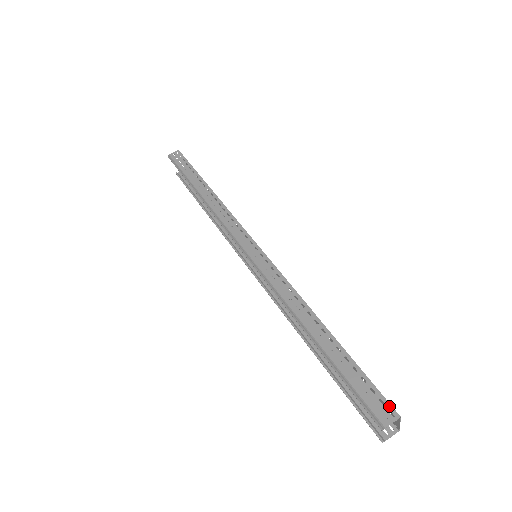
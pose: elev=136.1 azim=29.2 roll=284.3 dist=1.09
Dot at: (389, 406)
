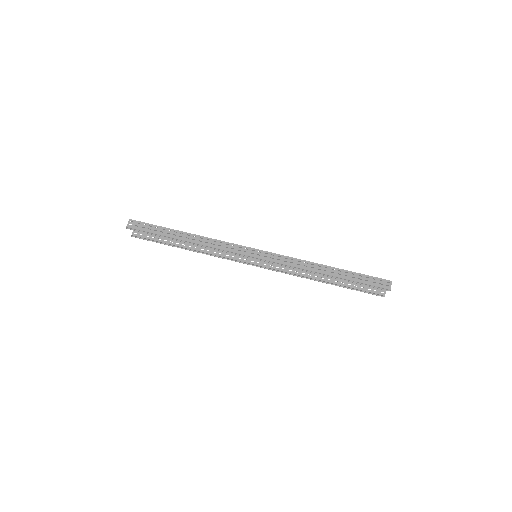
Dot at: (385, 280)
